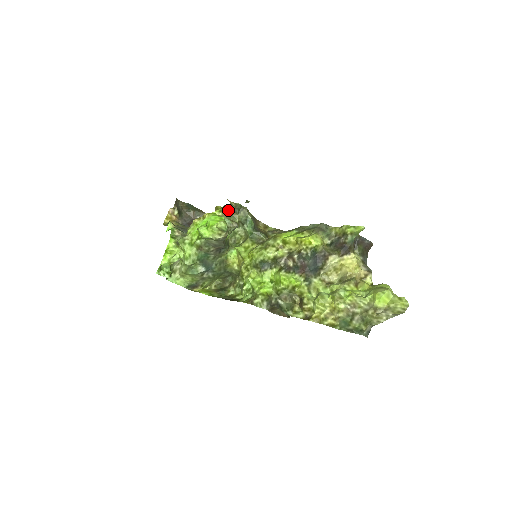
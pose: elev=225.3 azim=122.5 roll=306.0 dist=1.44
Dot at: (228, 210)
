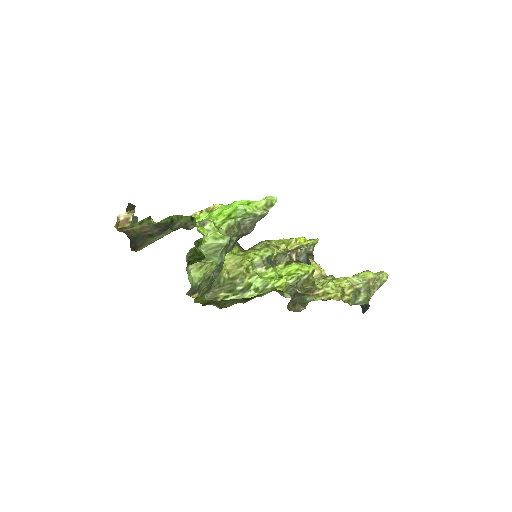
Dot at: occluded
